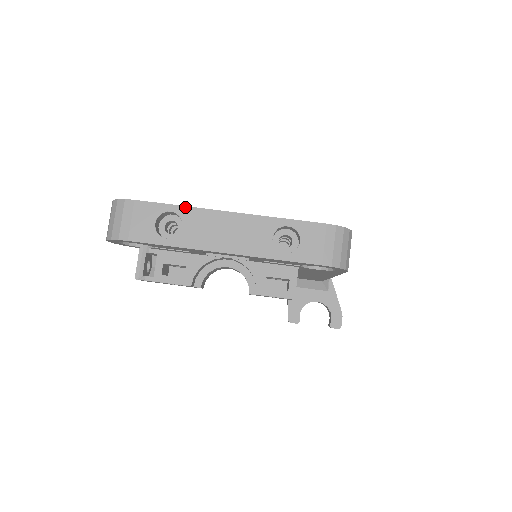
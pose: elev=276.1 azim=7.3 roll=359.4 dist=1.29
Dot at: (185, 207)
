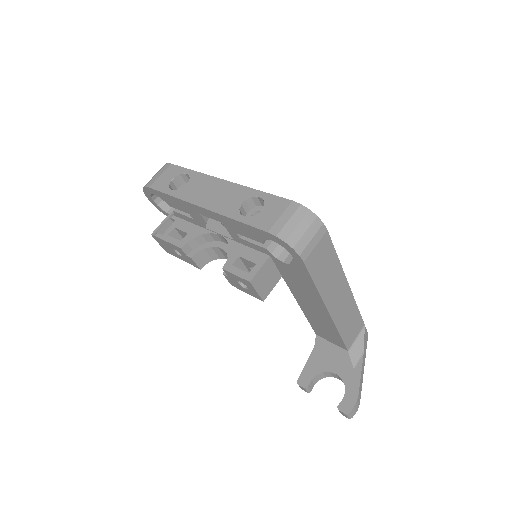
Dot at: (198, 172)
